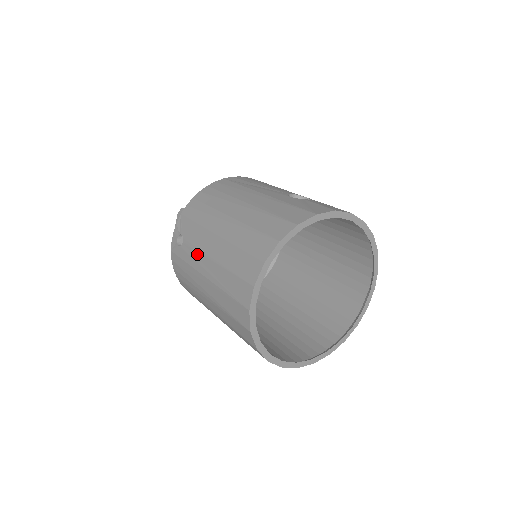
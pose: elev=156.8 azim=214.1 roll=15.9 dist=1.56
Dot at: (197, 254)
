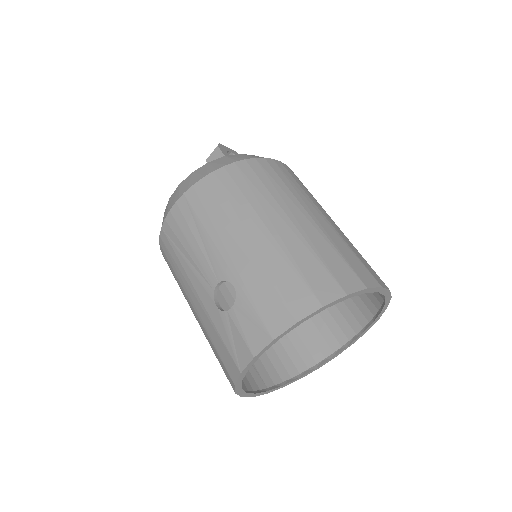
Dot at: occluded
